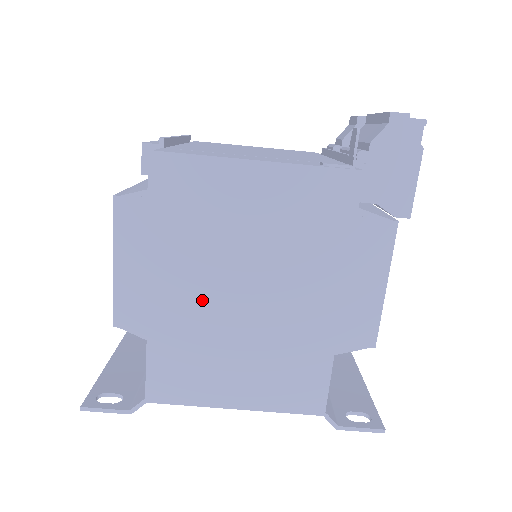
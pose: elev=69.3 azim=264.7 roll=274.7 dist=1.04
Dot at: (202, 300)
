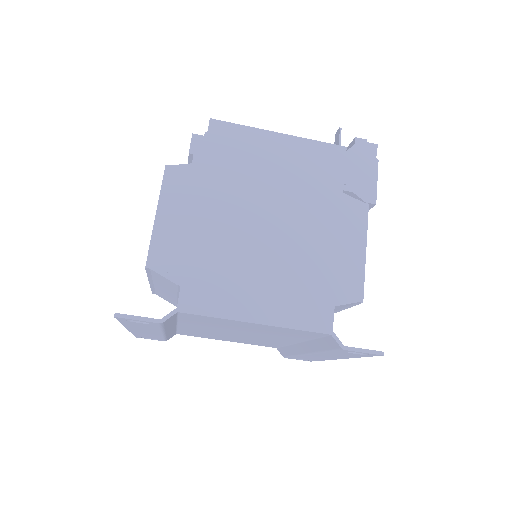
Dot at: (235, 223)
